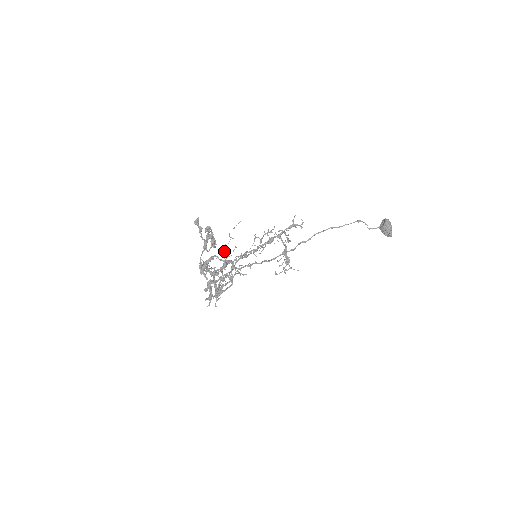
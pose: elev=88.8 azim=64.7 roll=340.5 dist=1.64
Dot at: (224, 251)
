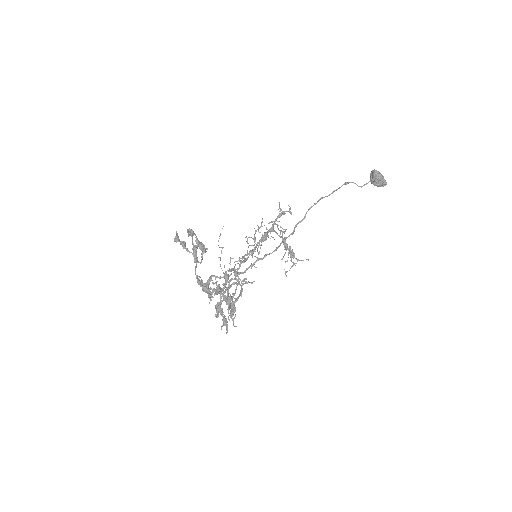
Dot at: (220, 265)
